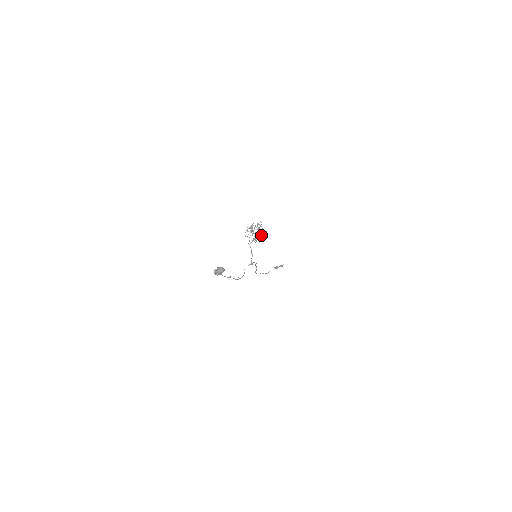
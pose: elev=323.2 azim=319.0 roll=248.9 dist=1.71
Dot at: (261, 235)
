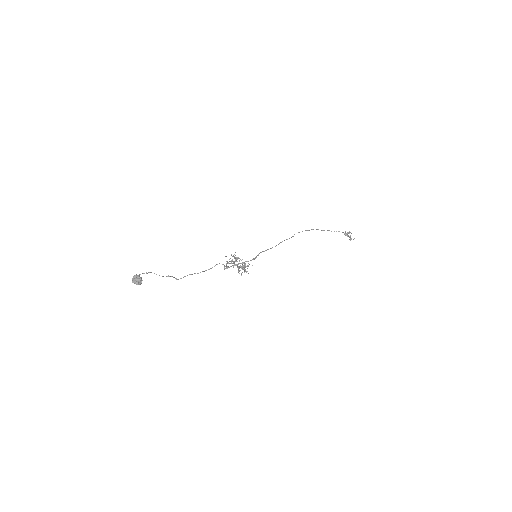
Dot at: (243, 269)
